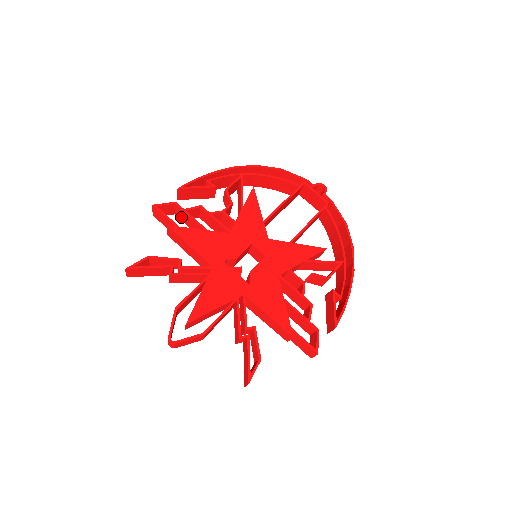
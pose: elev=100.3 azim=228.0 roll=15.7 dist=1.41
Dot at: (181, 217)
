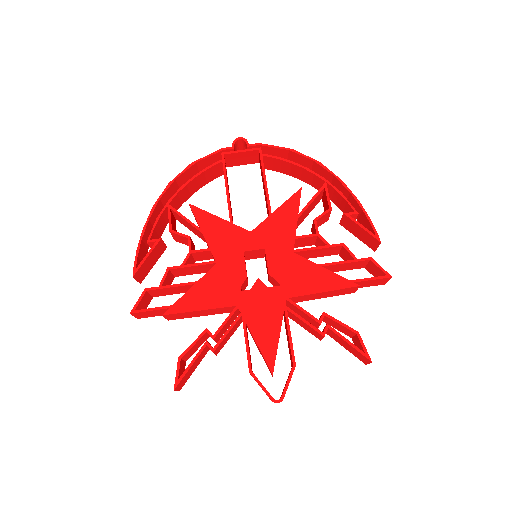
Dot at: (162, 294)
